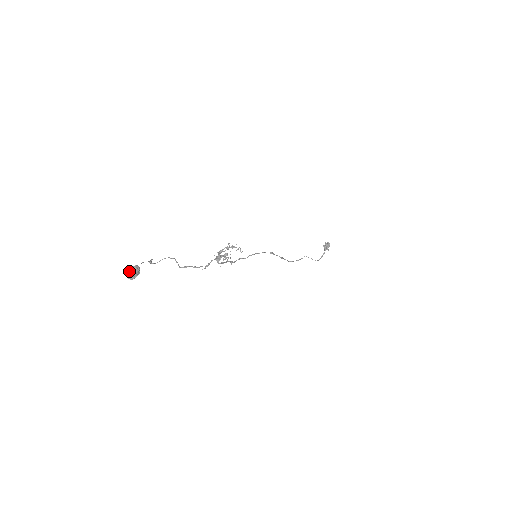
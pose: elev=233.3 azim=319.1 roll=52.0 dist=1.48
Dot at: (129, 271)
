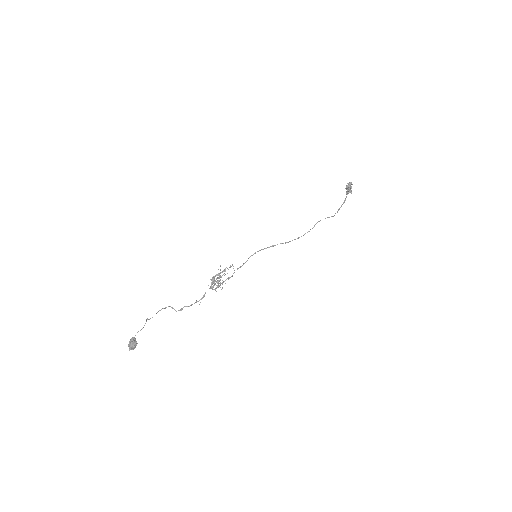
Dot at: (128, 345)
